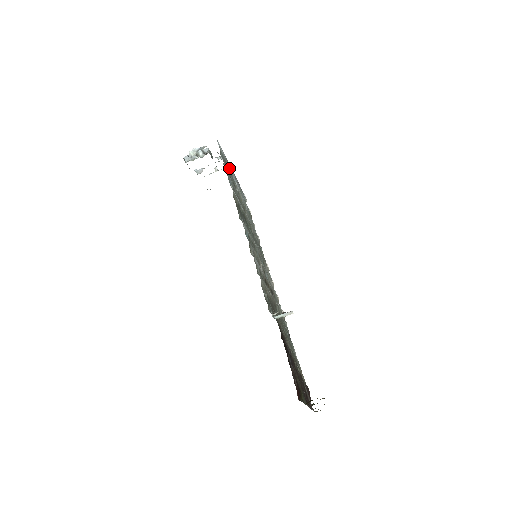
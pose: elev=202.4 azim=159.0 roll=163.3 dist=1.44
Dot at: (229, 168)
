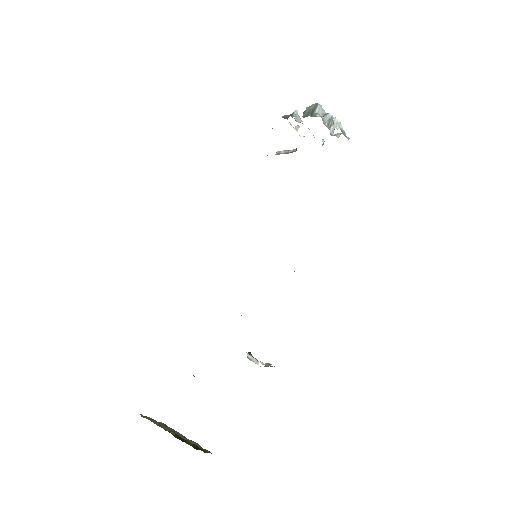
Dot at: occluded
